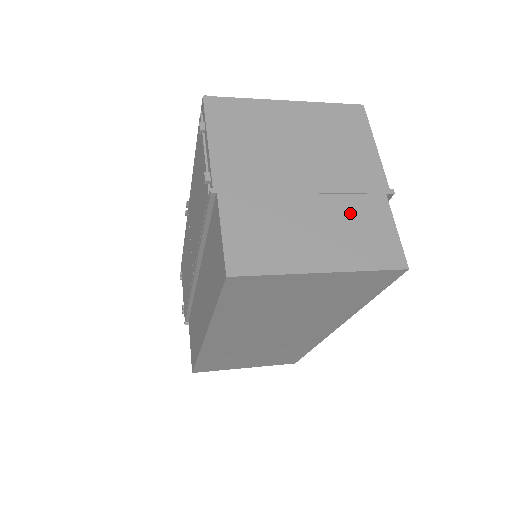
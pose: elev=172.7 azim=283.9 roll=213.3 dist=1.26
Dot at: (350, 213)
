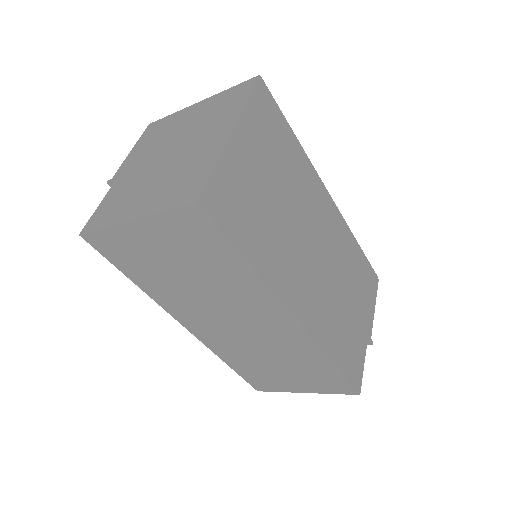
Dot at: (185, 169)
